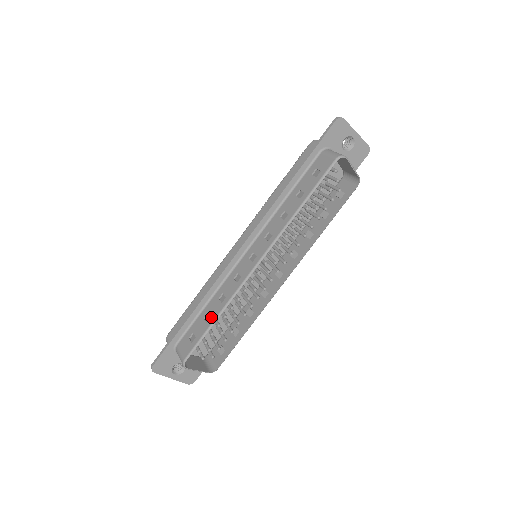
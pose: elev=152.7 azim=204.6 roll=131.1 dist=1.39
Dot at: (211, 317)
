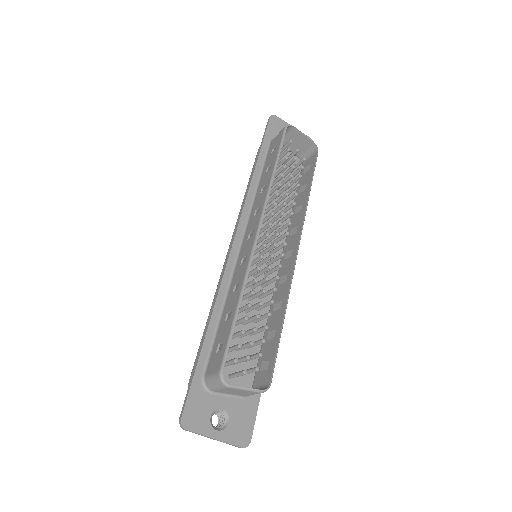
Dot at: (232, 309)
